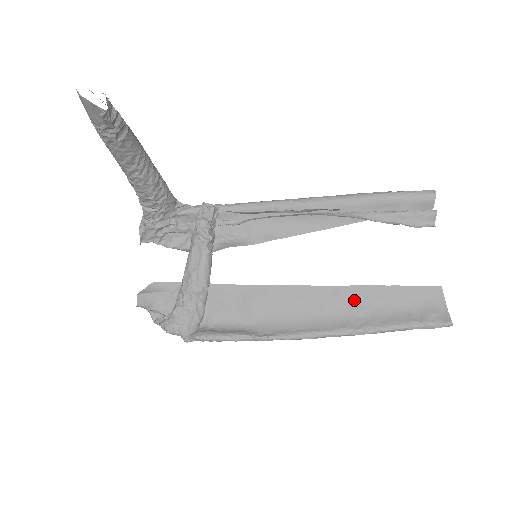
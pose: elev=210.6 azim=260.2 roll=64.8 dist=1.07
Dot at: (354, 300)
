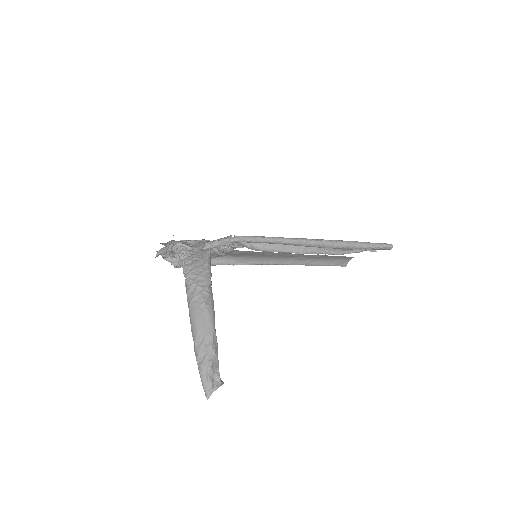
Dot at: (303, 256)
